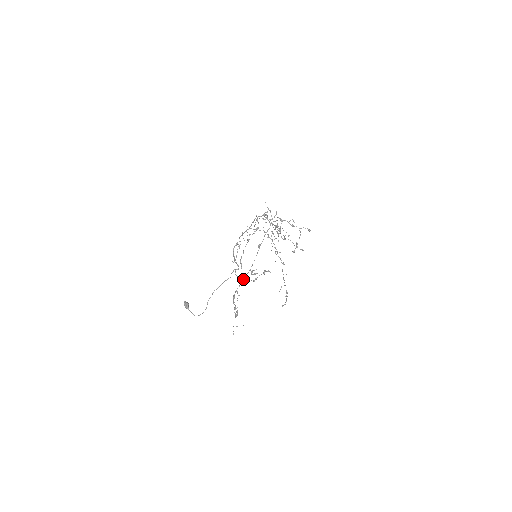
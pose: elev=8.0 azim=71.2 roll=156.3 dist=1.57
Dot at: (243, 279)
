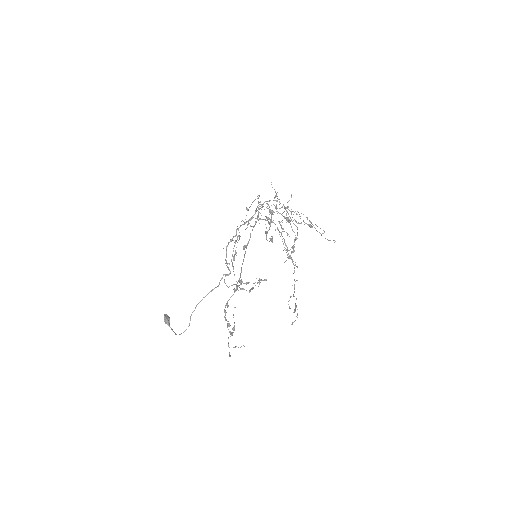
Dot at: (234, 289)
